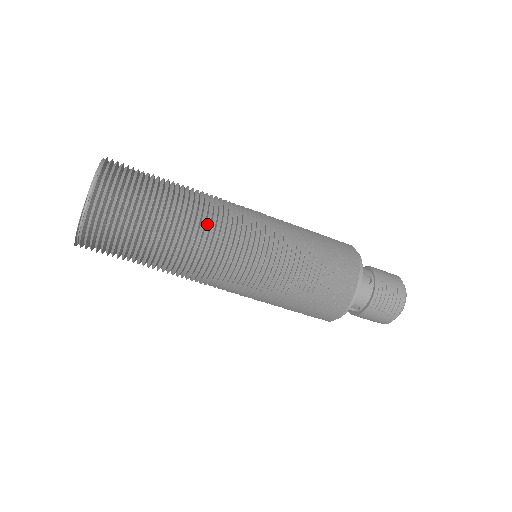
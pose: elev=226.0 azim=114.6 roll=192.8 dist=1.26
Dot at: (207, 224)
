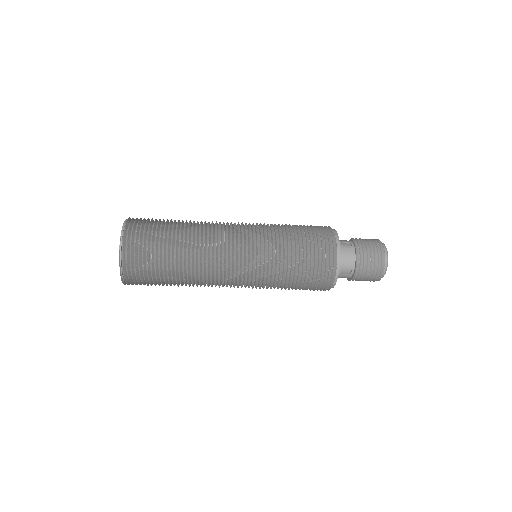
Dot at: (207, 235)
